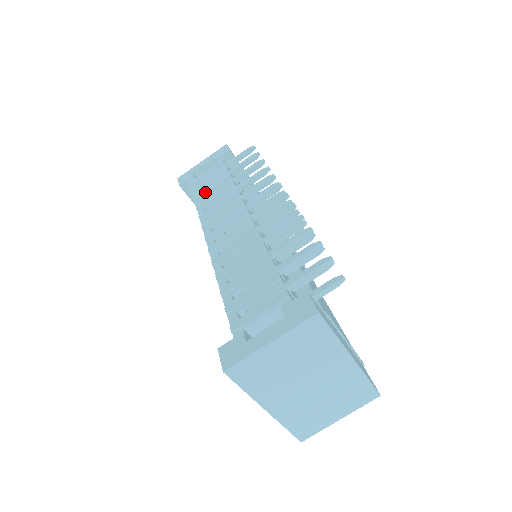
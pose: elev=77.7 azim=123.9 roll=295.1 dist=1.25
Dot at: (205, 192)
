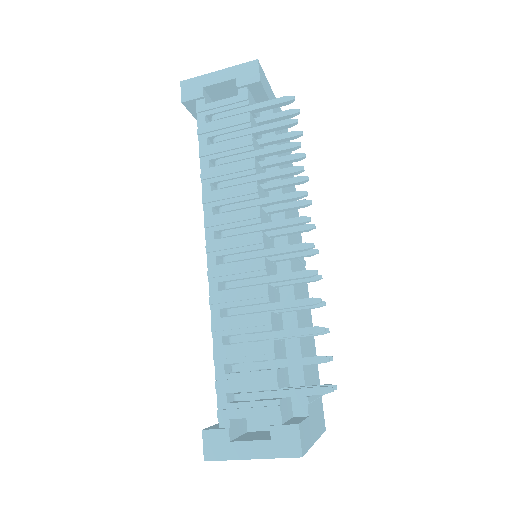
Dot at: (215, 152)
